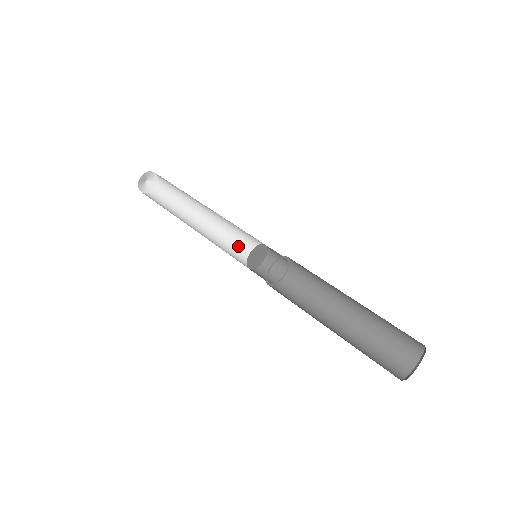
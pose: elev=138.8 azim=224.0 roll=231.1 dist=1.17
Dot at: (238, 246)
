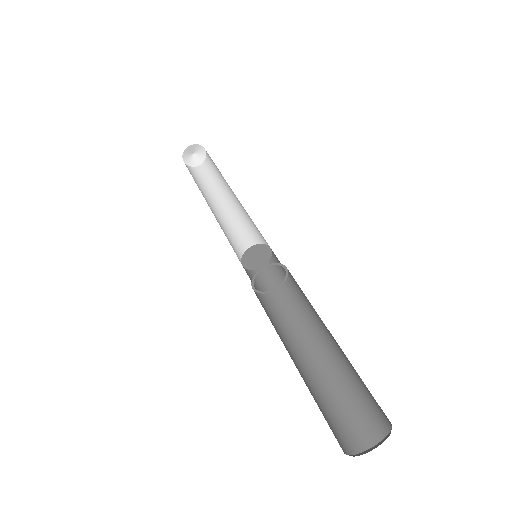
Dot at: (250, 240)
